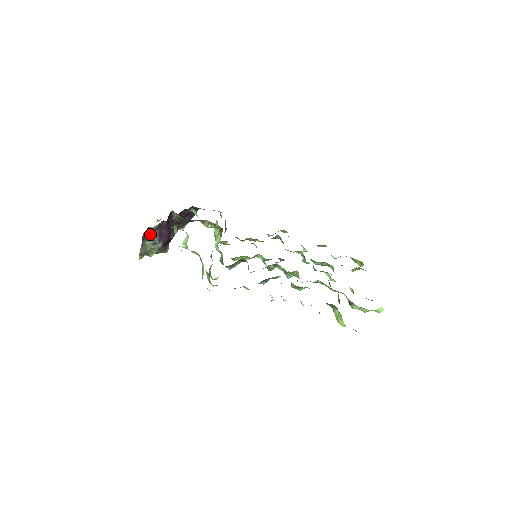
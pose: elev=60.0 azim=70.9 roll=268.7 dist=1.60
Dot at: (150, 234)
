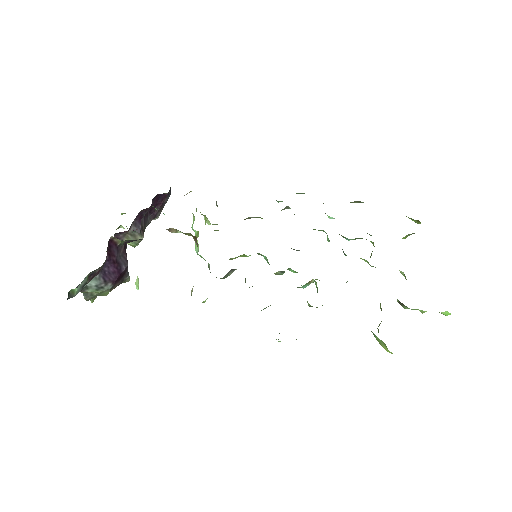
Dot at: occluded
